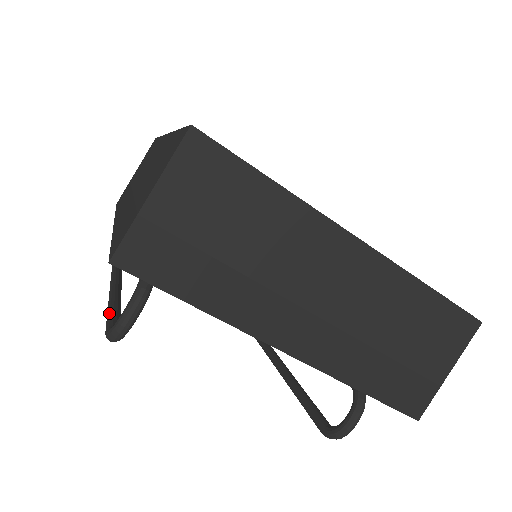
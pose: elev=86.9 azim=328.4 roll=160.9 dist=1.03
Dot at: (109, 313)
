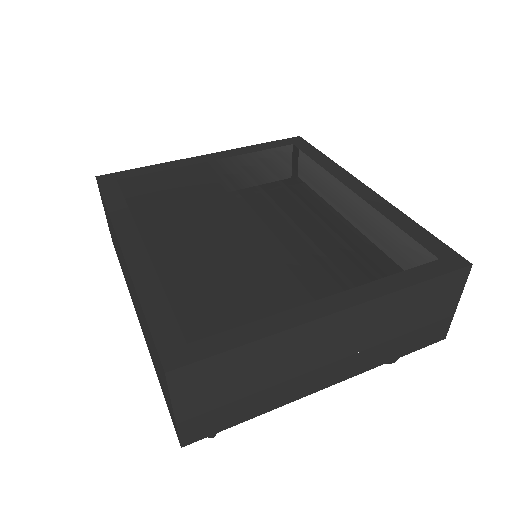
Dot at: occluded
